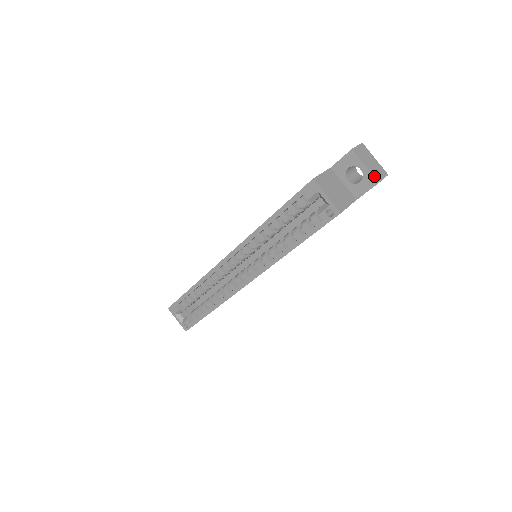
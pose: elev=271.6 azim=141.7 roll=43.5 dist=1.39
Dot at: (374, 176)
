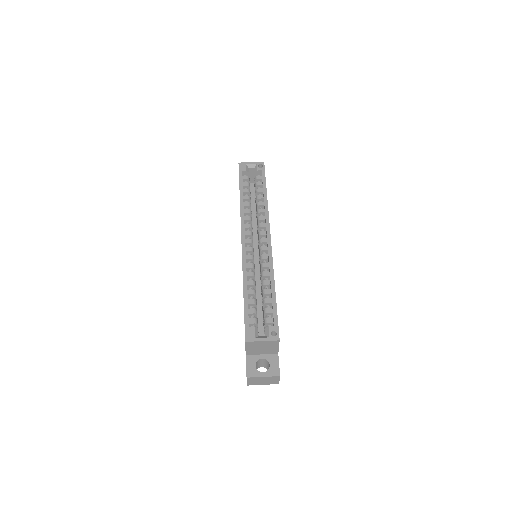
Dot at: occluded
